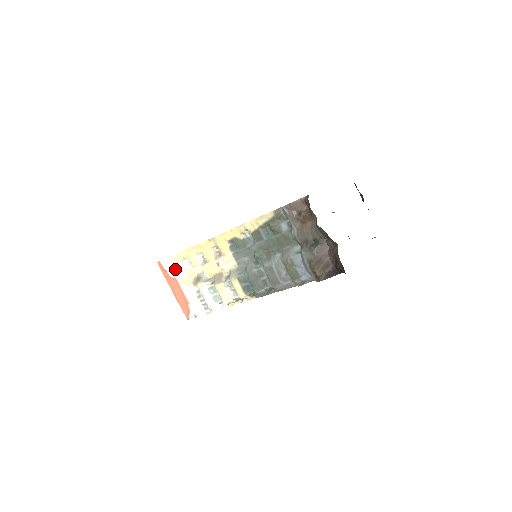
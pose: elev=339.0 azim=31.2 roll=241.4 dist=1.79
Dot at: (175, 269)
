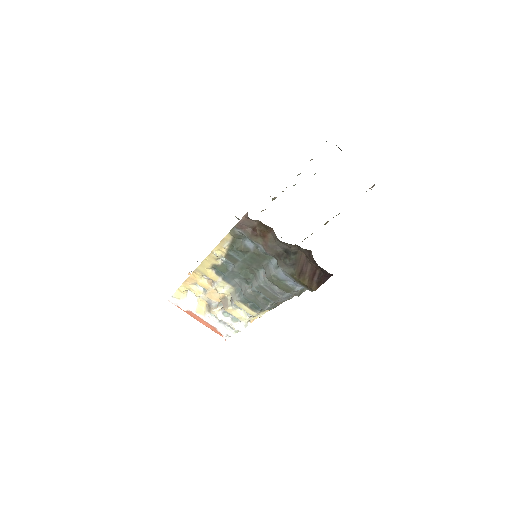
Dot at: (184, 303)
